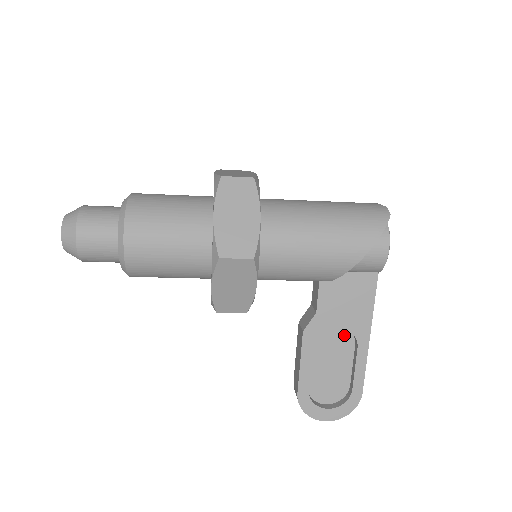
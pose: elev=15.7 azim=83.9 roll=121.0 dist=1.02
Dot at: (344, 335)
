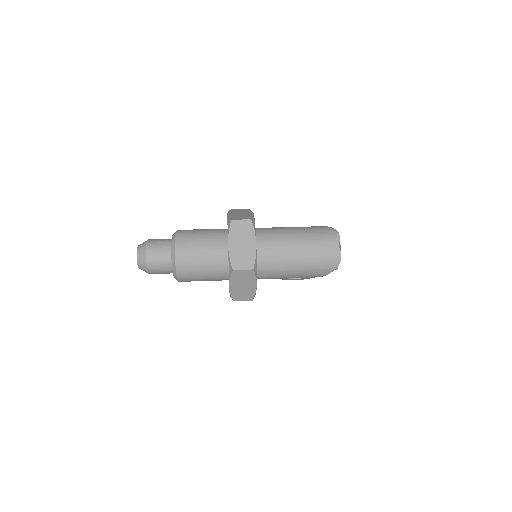
Dot at: occluded
